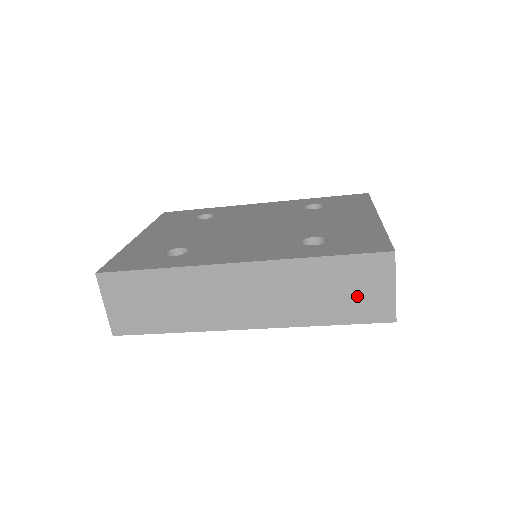
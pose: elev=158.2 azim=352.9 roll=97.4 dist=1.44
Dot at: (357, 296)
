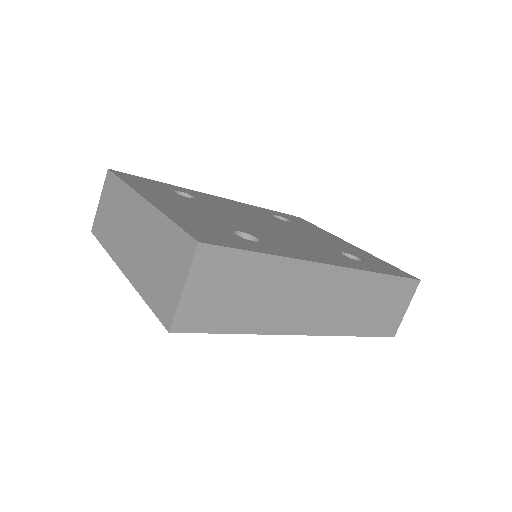
Dot at: (387, 312)
